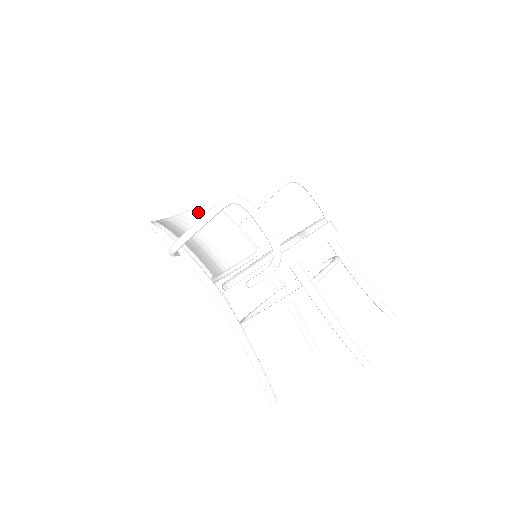
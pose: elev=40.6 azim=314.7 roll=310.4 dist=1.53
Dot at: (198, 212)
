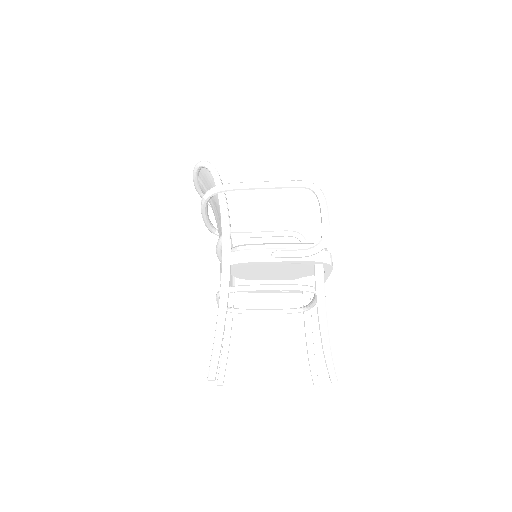
Dot at: occluded
